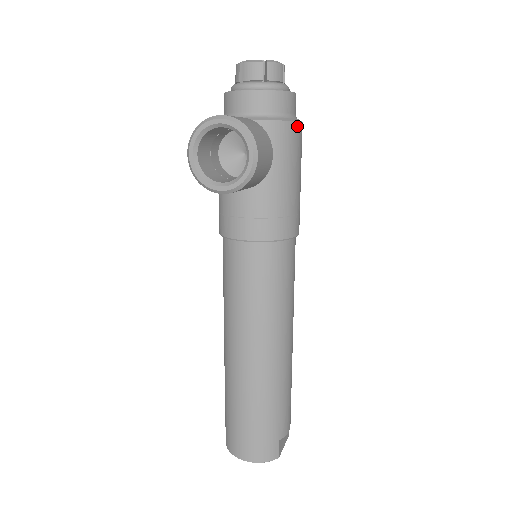
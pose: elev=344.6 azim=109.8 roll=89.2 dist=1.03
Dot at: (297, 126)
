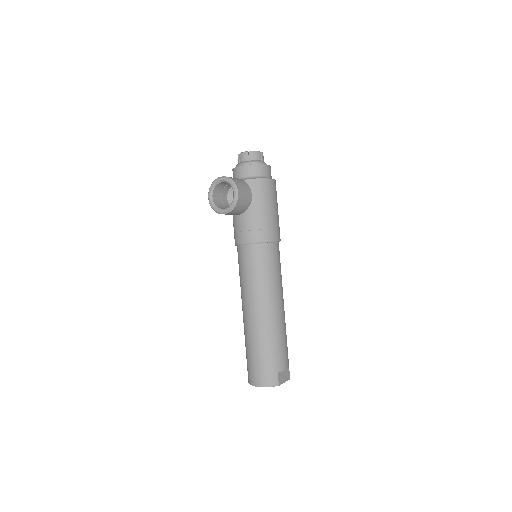
Dot at: (269, 181)
